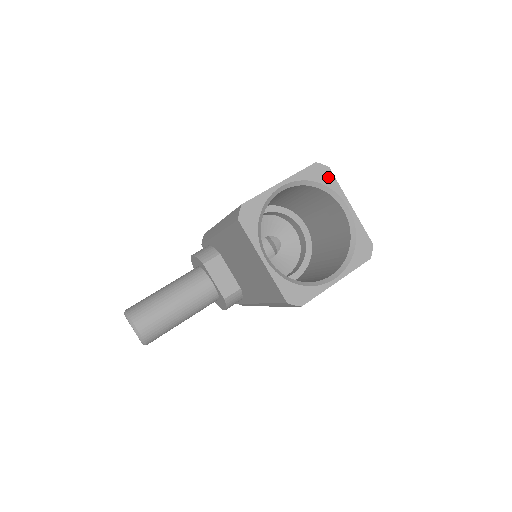
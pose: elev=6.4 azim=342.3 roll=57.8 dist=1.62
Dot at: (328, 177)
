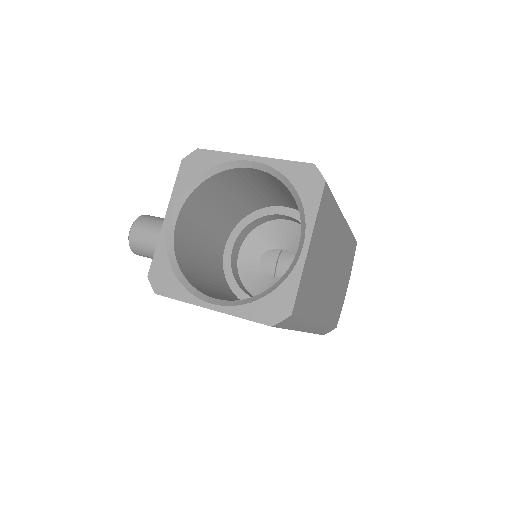
Dot at: (313, 191)
